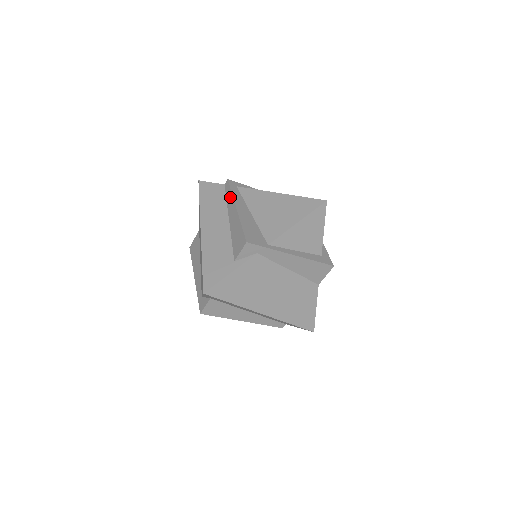
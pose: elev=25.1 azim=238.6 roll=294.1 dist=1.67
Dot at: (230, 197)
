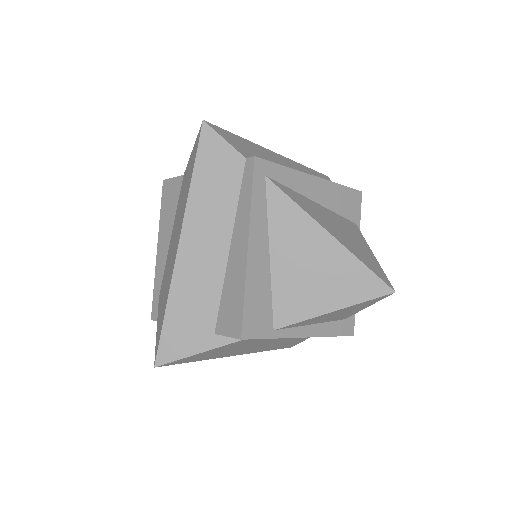
Dot at: (246, 206)
